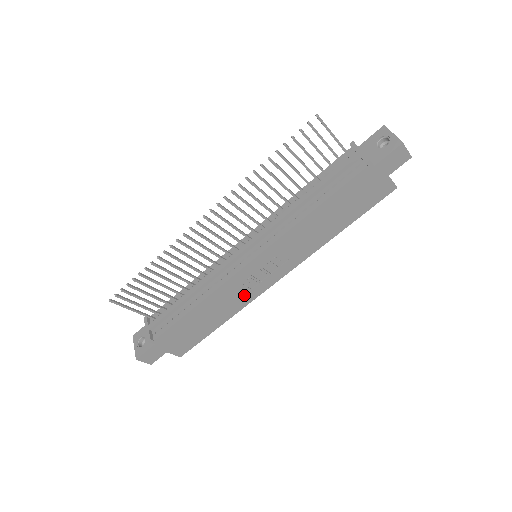
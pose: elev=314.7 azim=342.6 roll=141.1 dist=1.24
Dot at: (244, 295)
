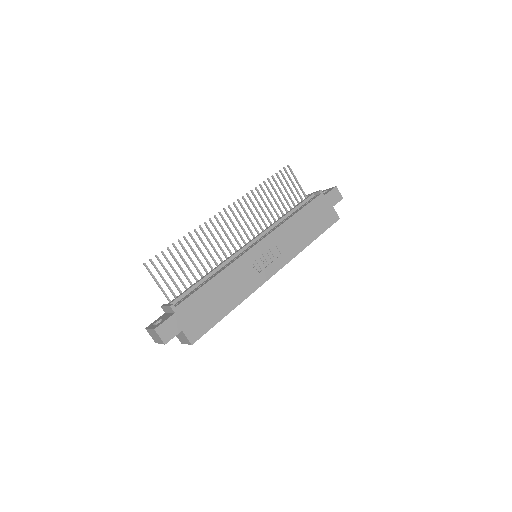
Dot at: (250, 280)
